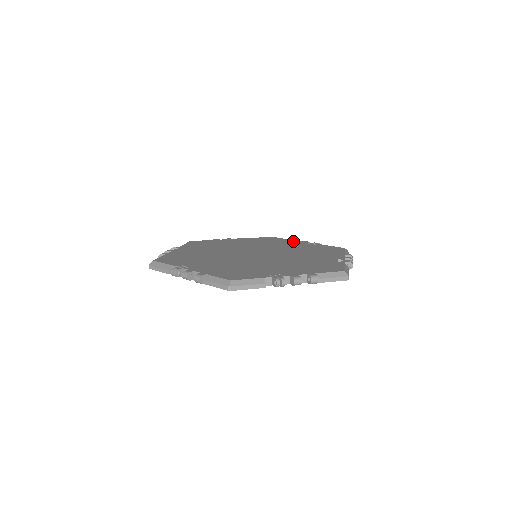
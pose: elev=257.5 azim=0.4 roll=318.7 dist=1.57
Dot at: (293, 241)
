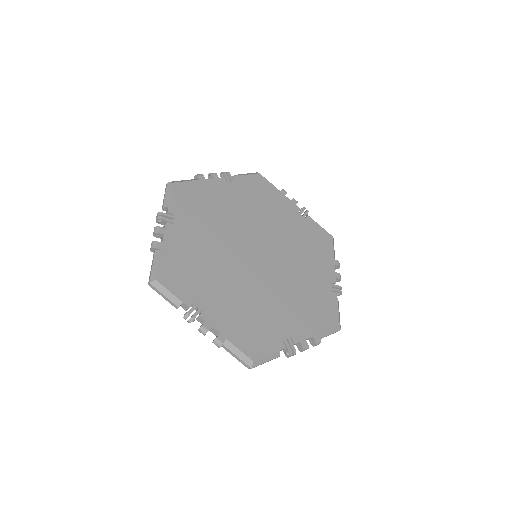
Dot at: (329, 264)
